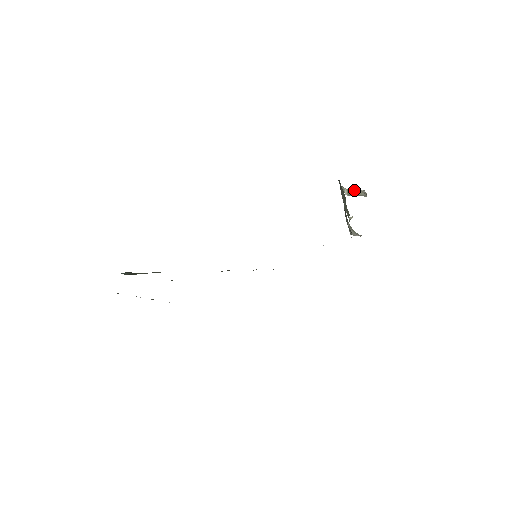
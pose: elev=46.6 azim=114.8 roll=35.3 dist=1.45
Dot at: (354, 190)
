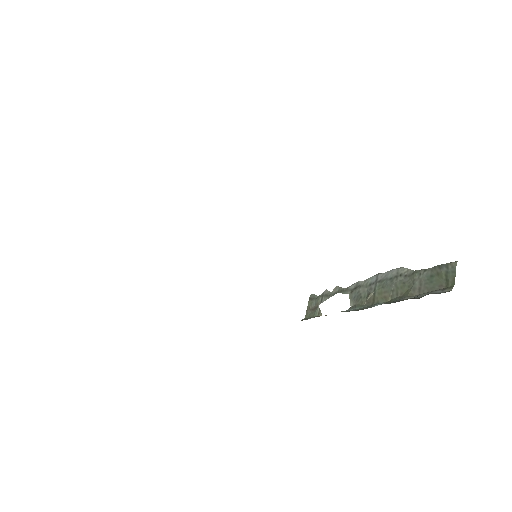
Dot at: occluded
